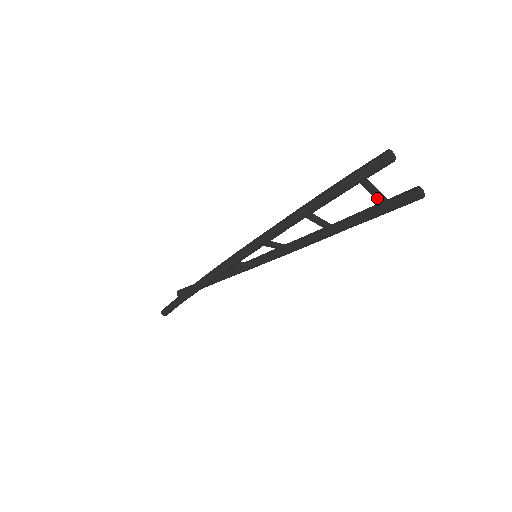
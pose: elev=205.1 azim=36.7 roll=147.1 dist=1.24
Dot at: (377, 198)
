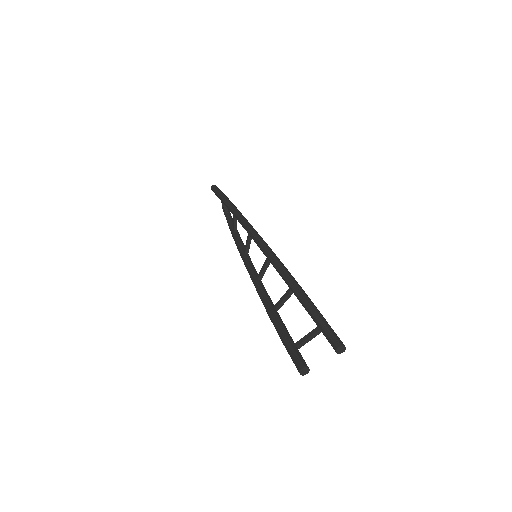
Dot at: (314, 335)
